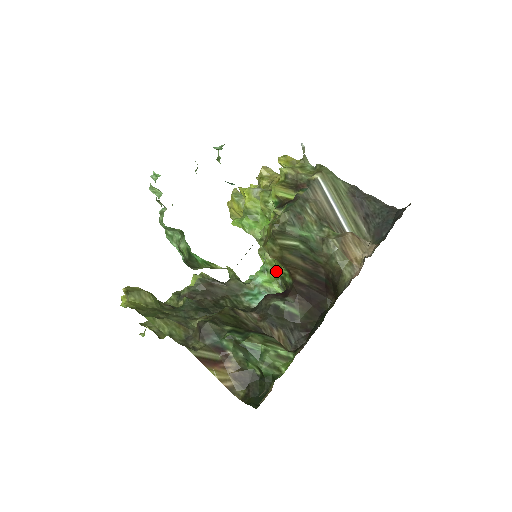
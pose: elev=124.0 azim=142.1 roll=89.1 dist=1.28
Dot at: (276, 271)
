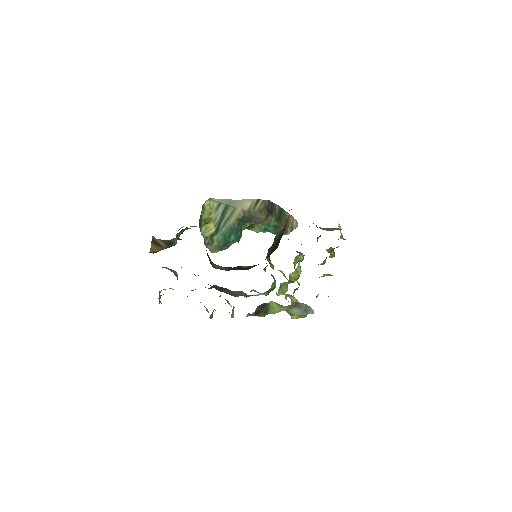
Dot at: (265, 268)
